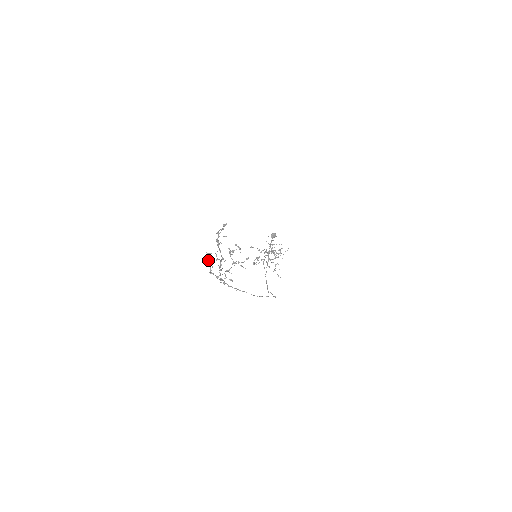
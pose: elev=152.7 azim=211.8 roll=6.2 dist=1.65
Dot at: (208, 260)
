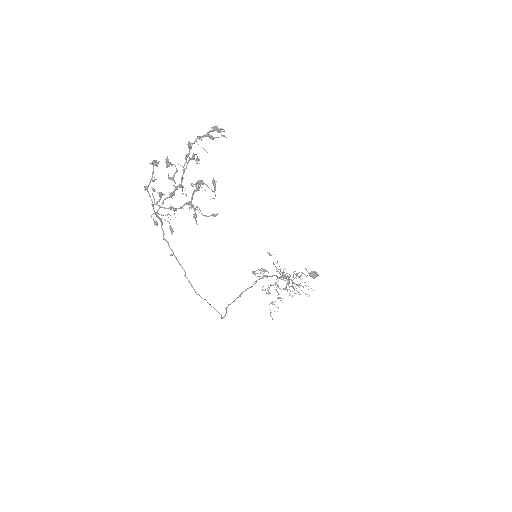
Dot at: (155, 164)
